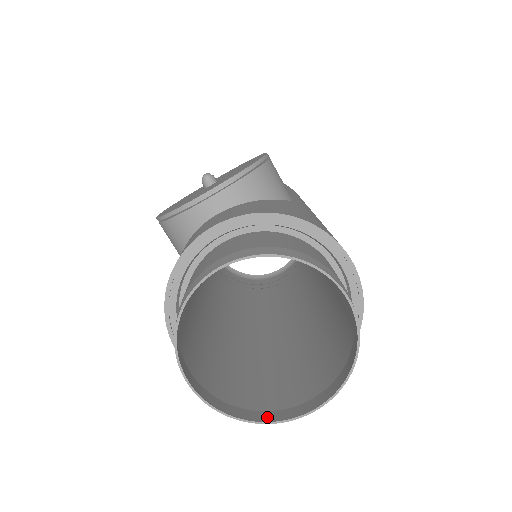
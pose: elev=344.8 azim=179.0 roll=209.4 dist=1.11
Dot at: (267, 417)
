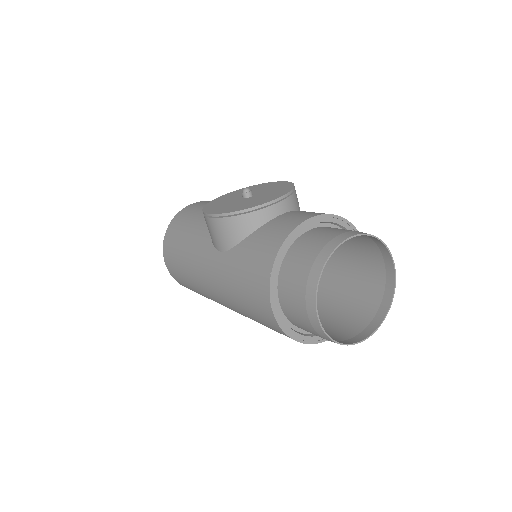
Dot at: (345, 342)
